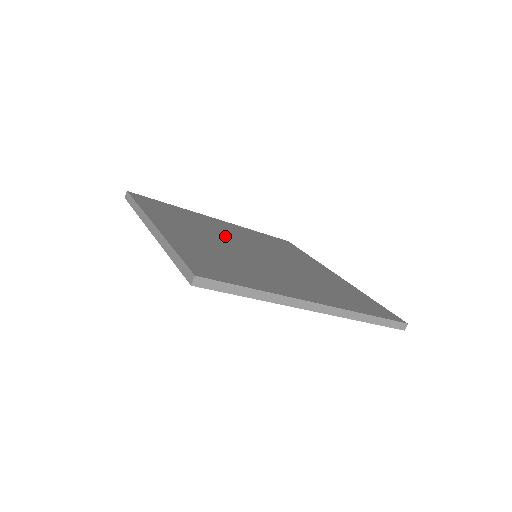
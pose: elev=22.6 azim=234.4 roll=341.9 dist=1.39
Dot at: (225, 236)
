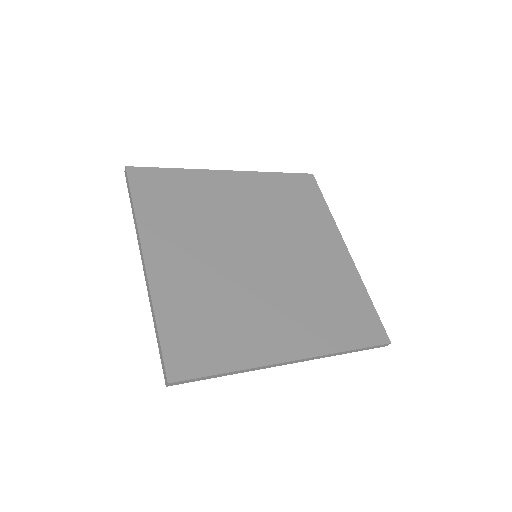
Dot at: (227, 229)
